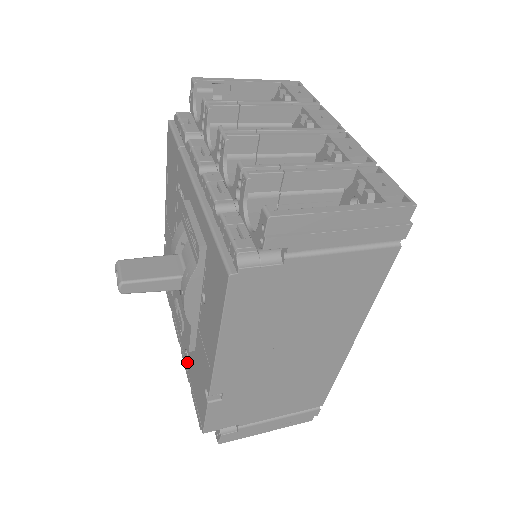
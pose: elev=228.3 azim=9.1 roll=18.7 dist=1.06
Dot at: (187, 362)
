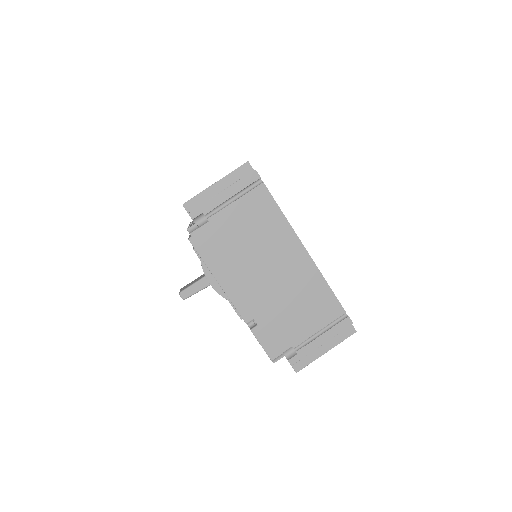
Dot at: occluded
